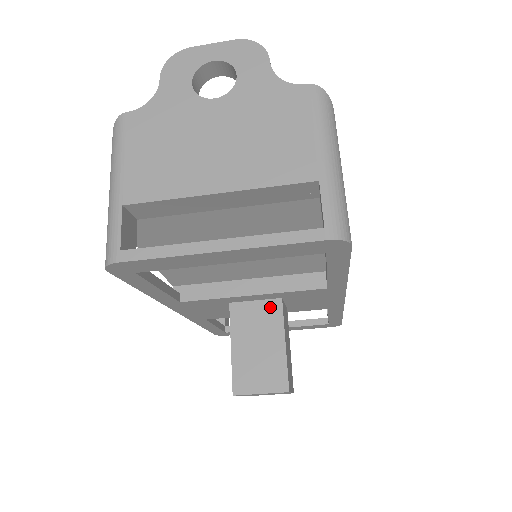
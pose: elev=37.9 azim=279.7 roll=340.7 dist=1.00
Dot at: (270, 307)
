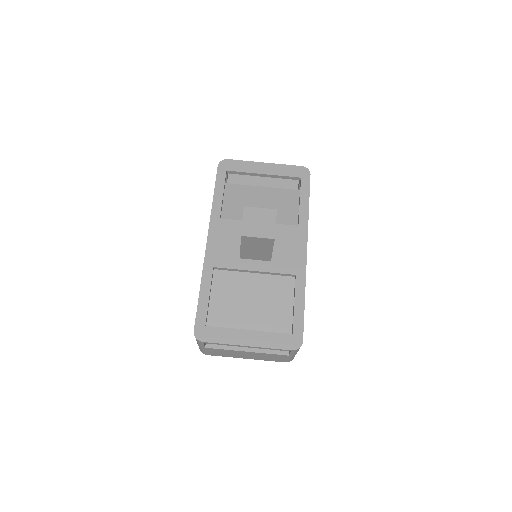
Dot at: occluded
